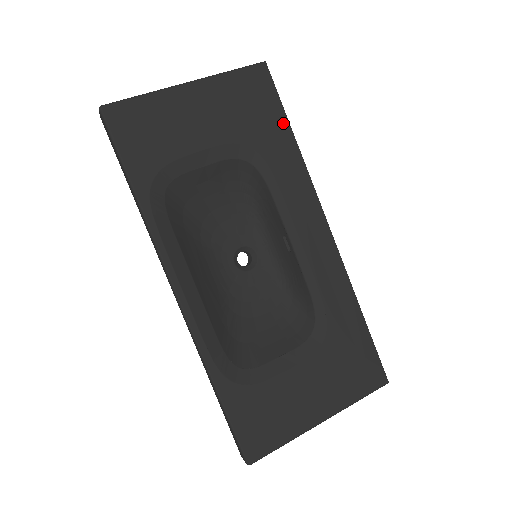
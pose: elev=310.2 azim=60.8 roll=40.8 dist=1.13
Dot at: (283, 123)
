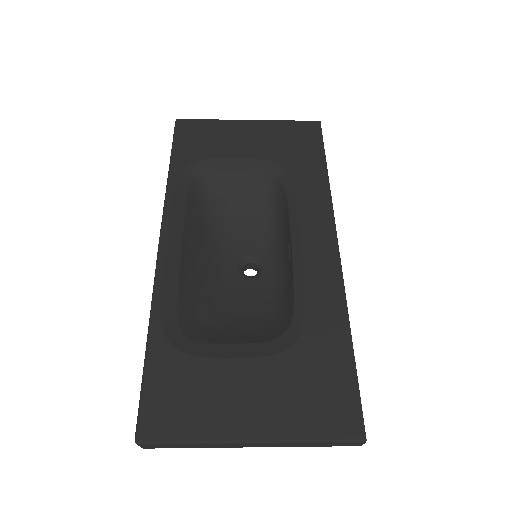
Dot at: (320, 158)
